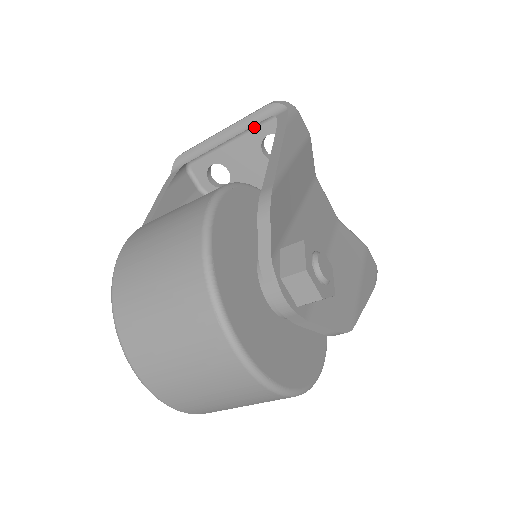
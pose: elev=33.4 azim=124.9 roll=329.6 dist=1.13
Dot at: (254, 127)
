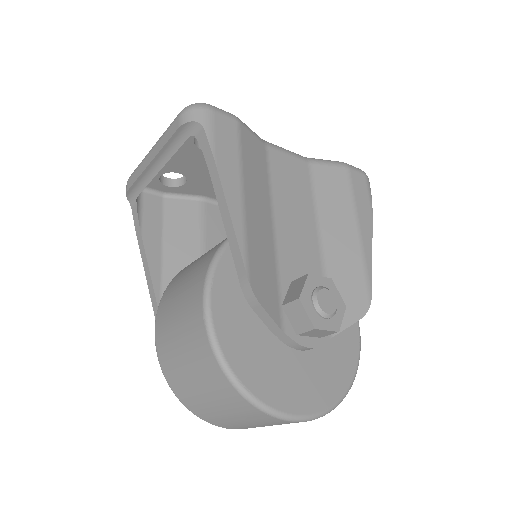
Dot at: occluded
